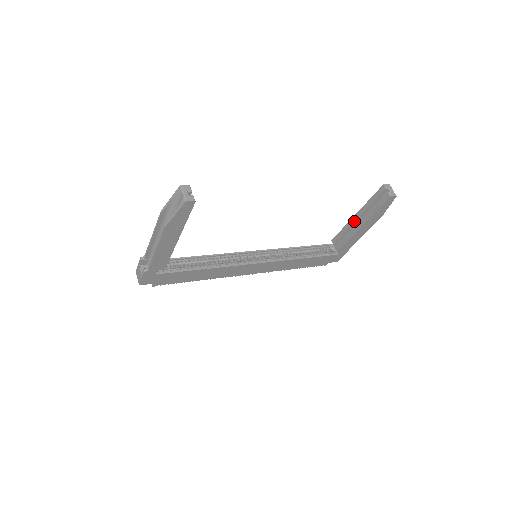
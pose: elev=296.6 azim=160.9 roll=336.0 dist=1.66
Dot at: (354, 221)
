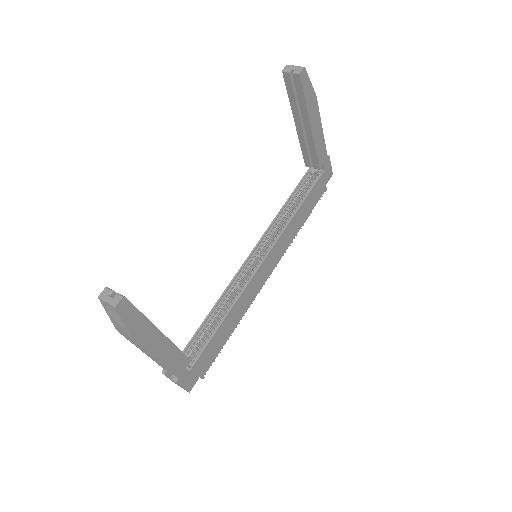
Dot at: (300, 130)
